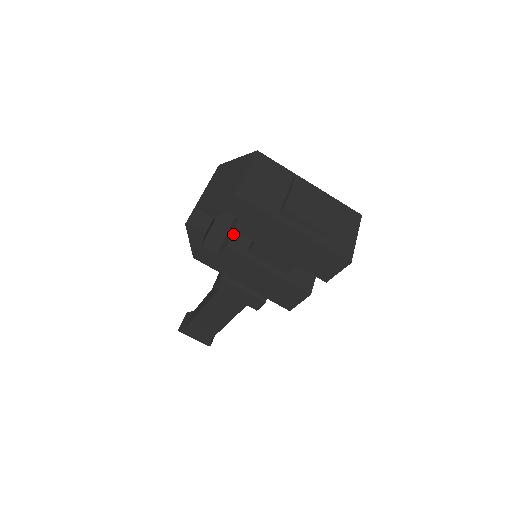
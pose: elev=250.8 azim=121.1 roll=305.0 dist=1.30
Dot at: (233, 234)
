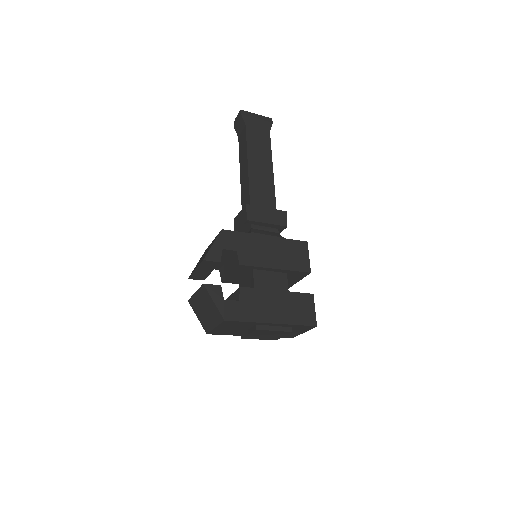
Dot at: (227, 278)
